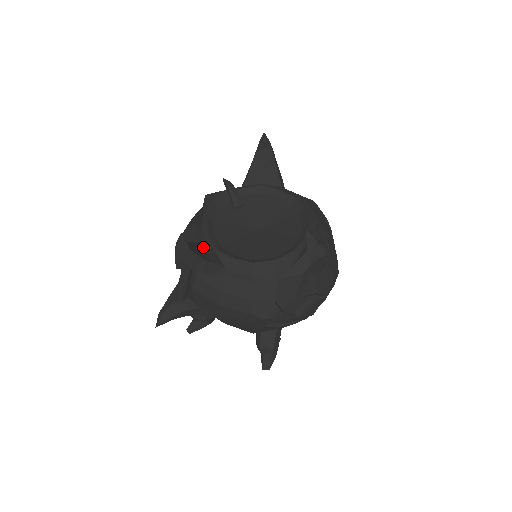
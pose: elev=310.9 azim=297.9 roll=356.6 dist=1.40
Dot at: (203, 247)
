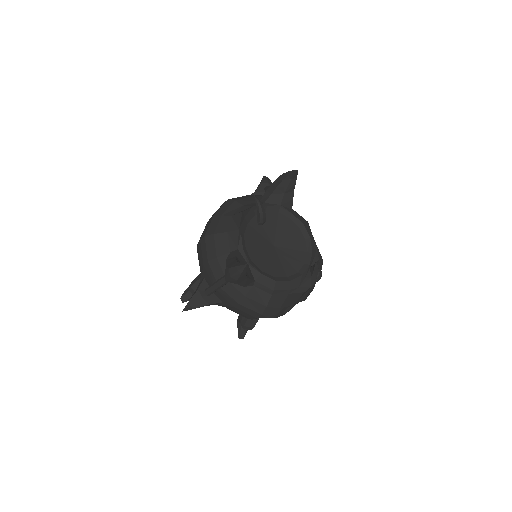
Dot at: (242, 262)
